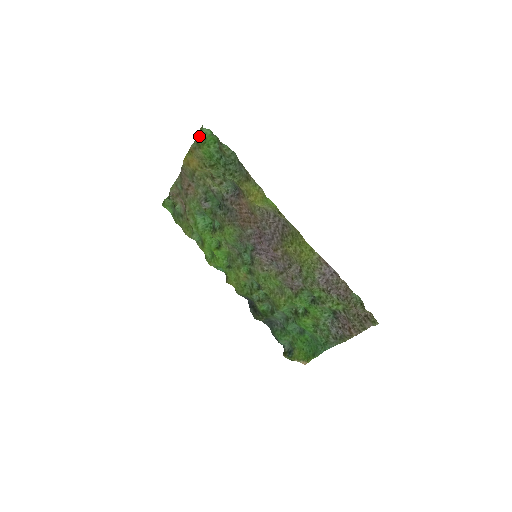
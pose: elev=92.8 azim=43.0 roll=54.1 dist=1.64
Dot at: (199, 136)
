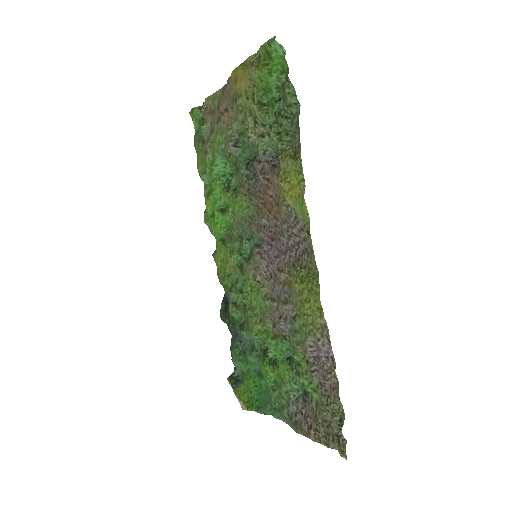
Dot at: (264, 49)
